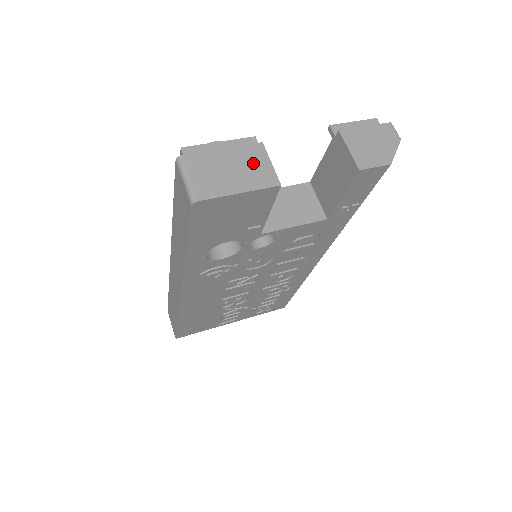
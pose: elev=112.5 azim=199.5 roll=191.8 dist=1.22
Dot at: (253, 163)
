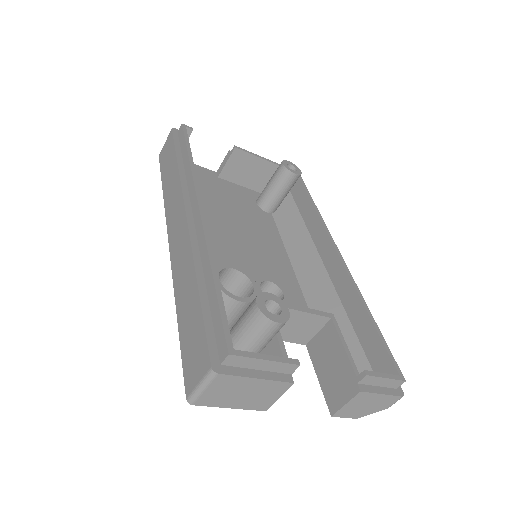
Dot at: (266, 394)
